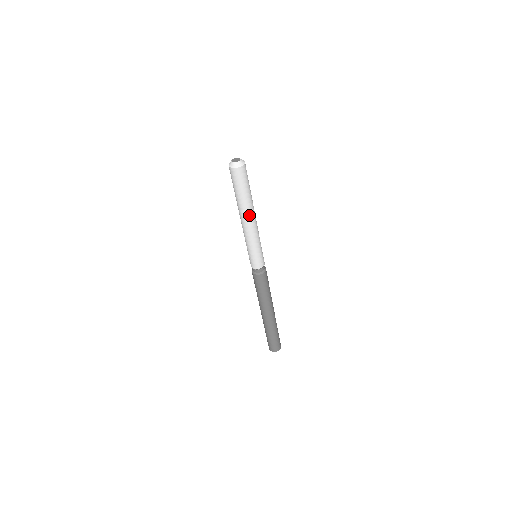
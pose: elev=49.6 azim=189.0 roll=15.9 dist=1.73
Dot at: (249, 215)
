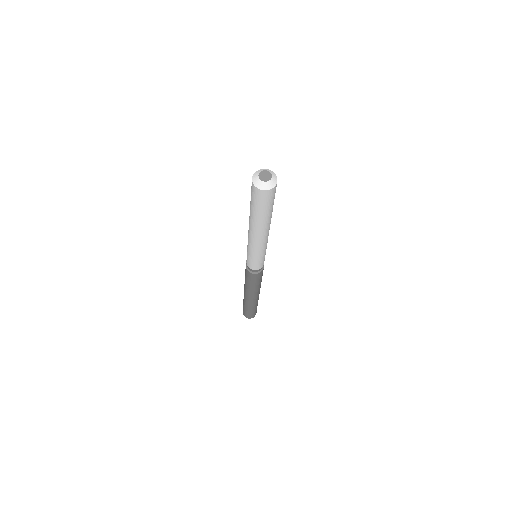
Dot at: (268, 228)
